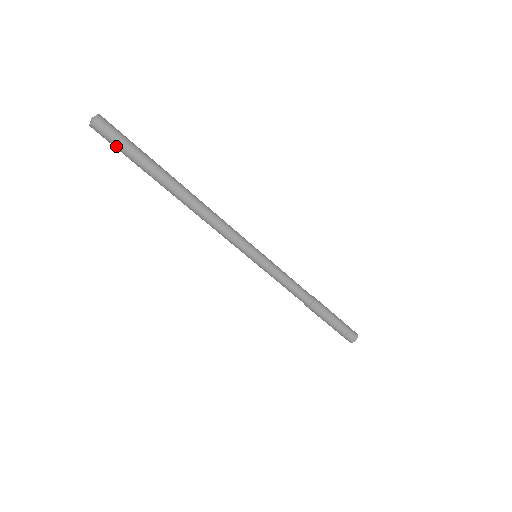
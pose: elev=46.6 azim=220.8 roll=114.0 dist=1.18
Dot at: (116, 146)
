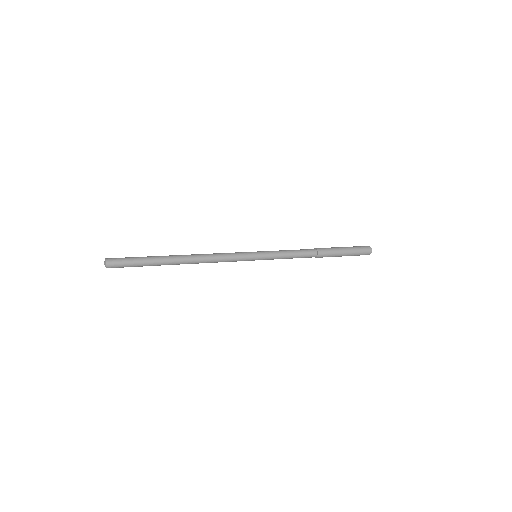
Dot at: occluded
